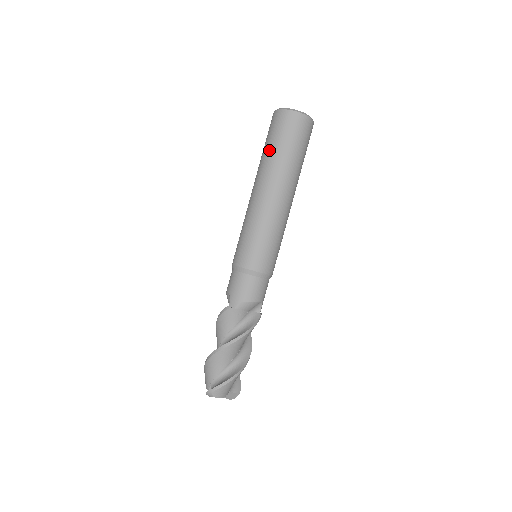
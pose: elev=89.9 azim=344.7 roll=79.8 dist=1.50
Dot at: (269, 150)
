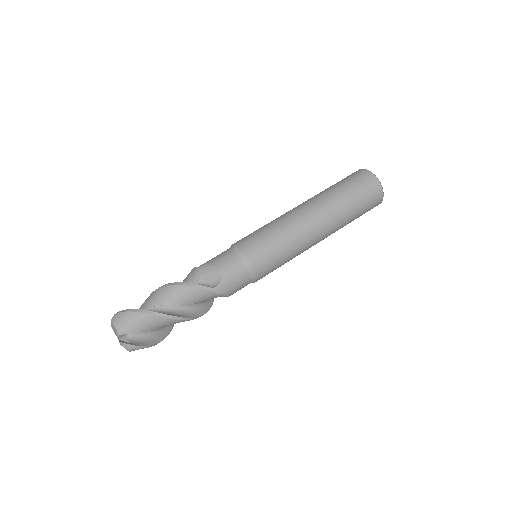
Dot at: occluded
